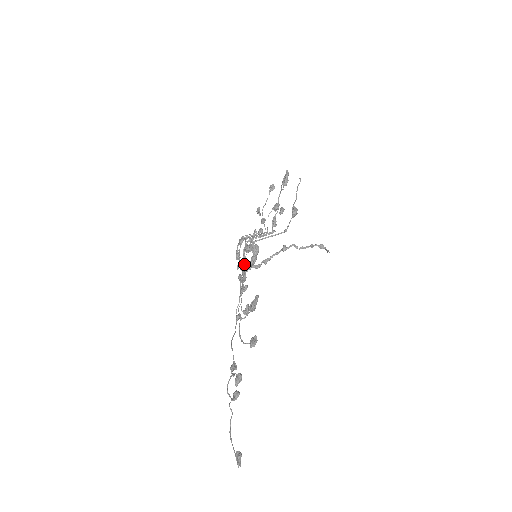
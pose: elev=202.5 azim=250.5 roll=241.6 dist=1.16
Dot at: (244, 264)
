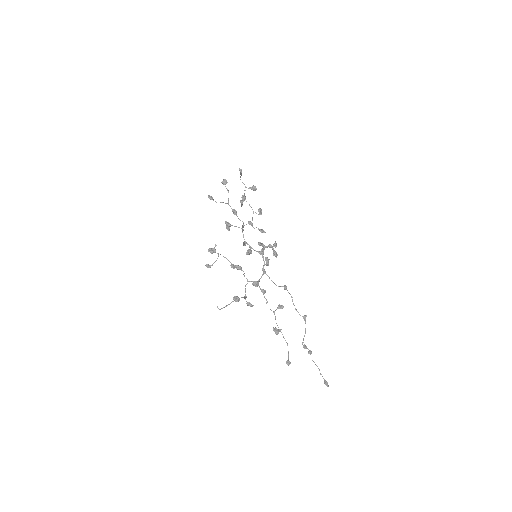
Dot at: occluded
